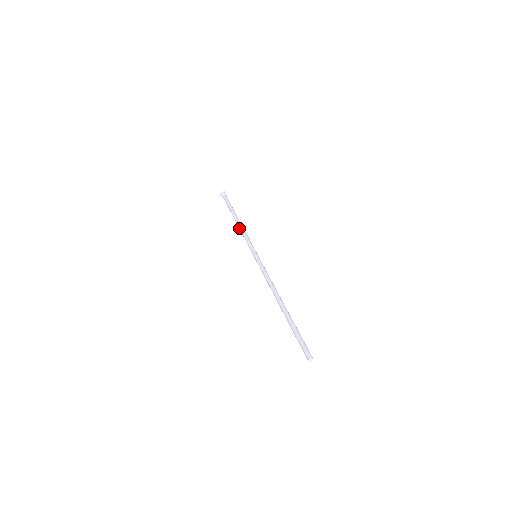
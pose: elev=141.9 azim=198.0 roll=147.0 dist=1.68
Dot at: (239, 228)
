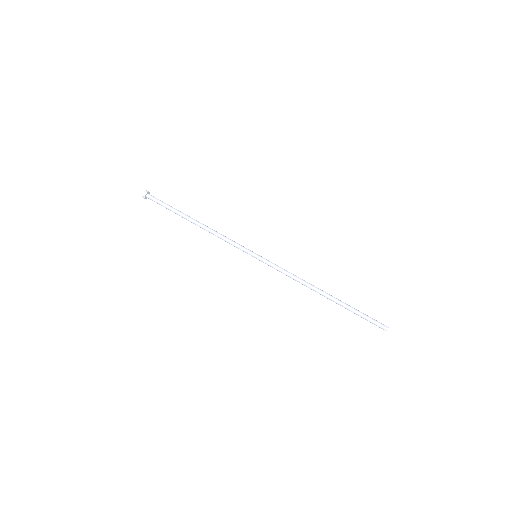
Dot at: (208, 231)
